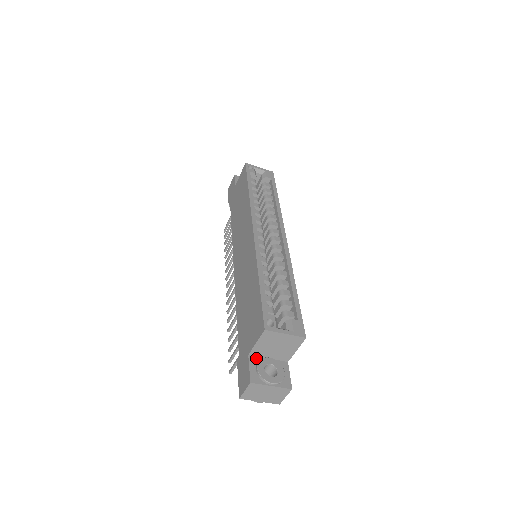
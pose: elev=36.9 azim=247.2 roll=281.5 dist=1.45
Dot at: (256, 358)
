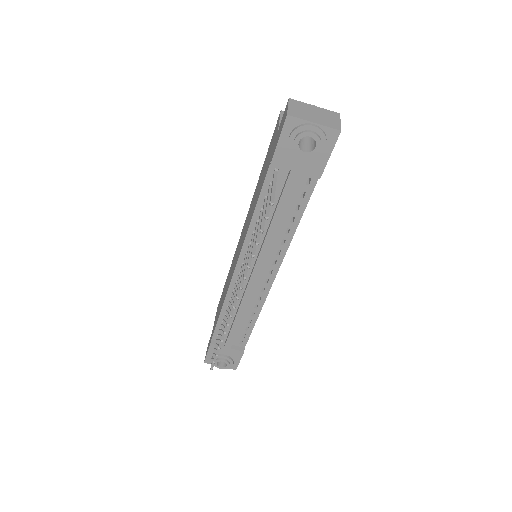
Dot at: occluded
